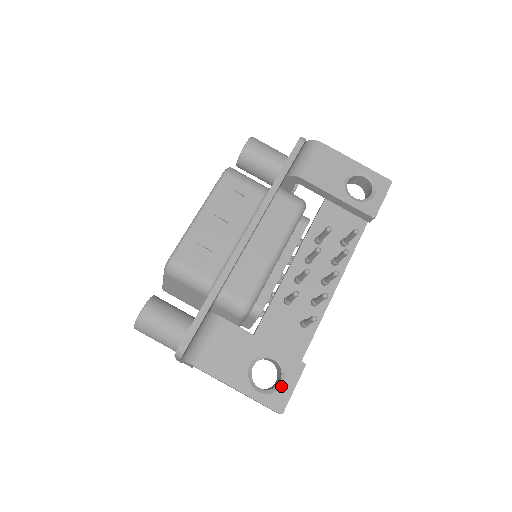
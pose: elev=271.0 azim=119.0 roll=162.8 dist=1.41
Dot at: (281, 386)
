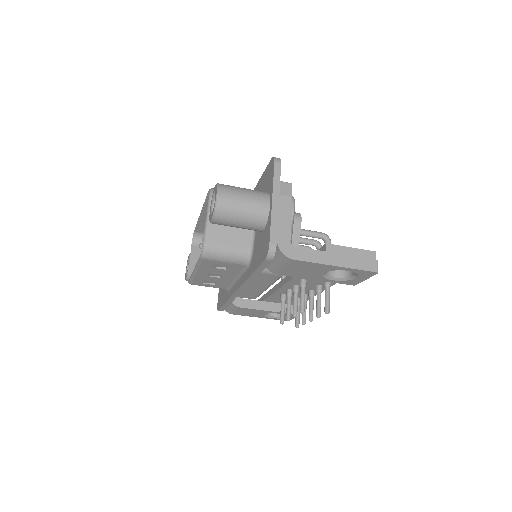
Dot at: (285, 318)
